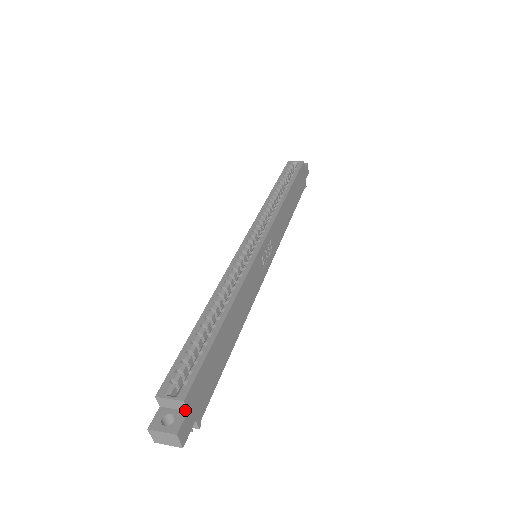
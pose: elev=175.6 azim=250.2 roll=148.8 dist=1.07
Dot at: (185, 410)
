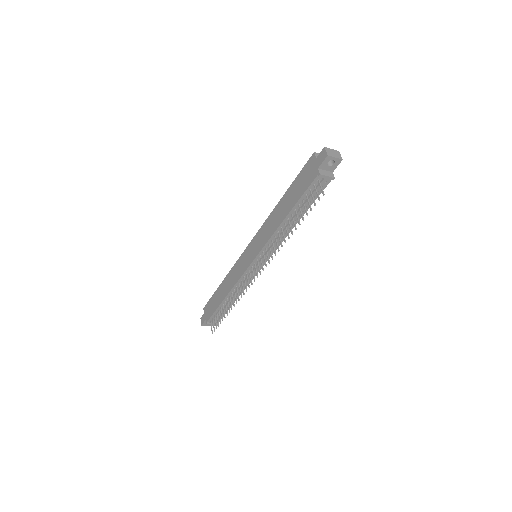
Dot at: occluded
